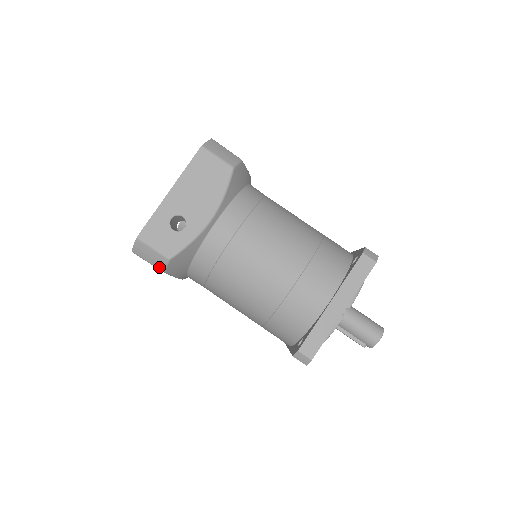
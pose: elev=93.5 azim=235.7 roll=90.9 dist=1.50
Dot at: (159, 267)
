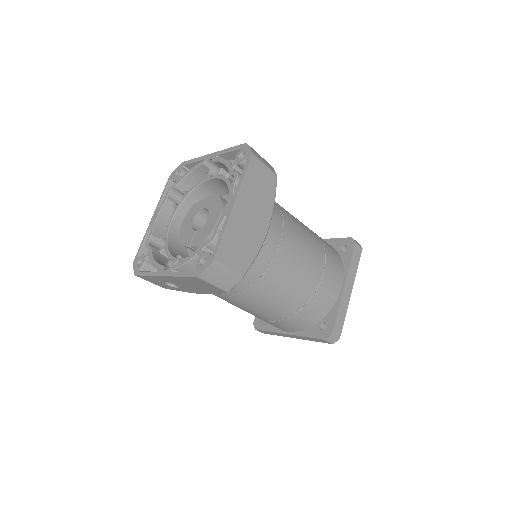
Dot at: occluded
